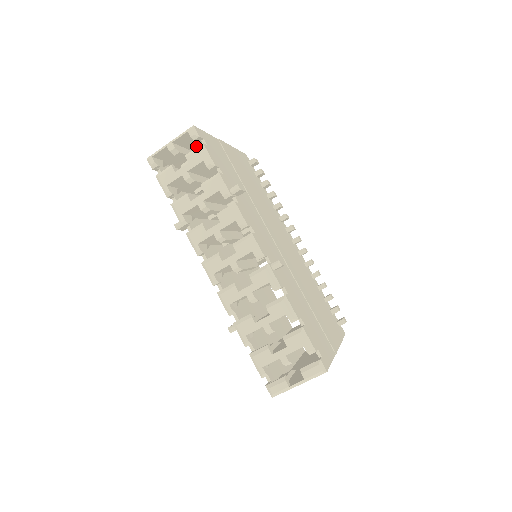
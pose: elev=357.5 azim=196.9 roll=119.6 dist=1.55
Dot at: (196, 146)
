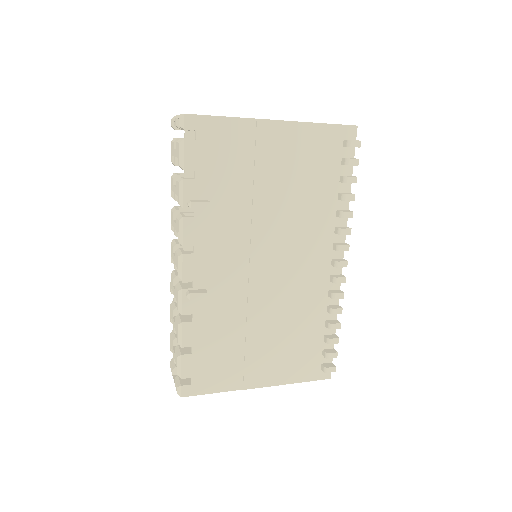
Dot at: occluded
